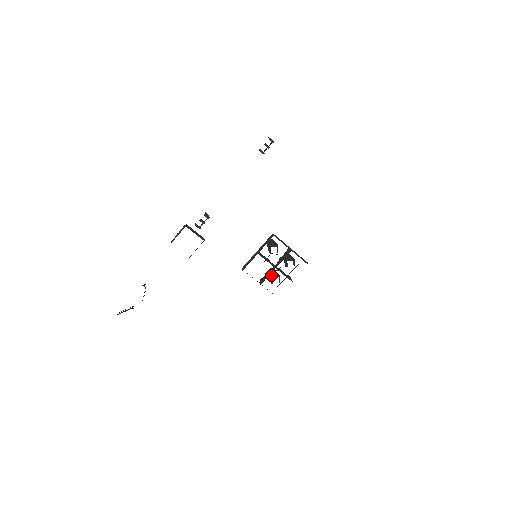
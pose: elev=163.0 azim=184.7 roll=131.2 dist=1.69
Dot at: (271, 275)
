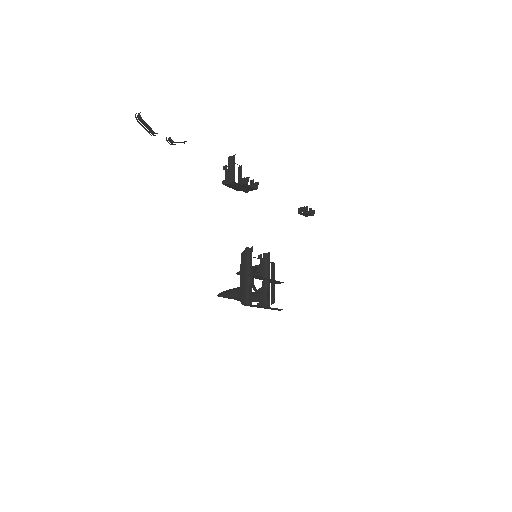
Dot at: occluded
